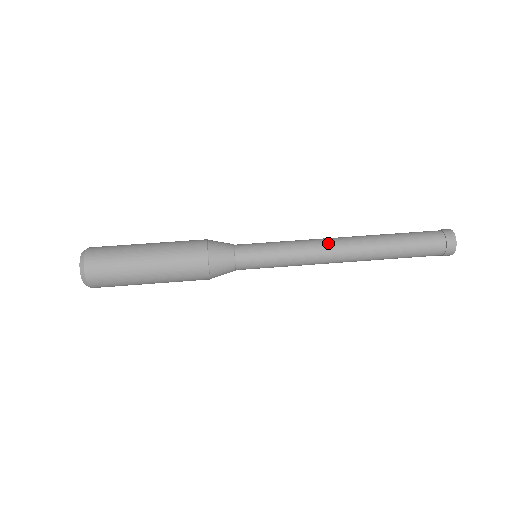
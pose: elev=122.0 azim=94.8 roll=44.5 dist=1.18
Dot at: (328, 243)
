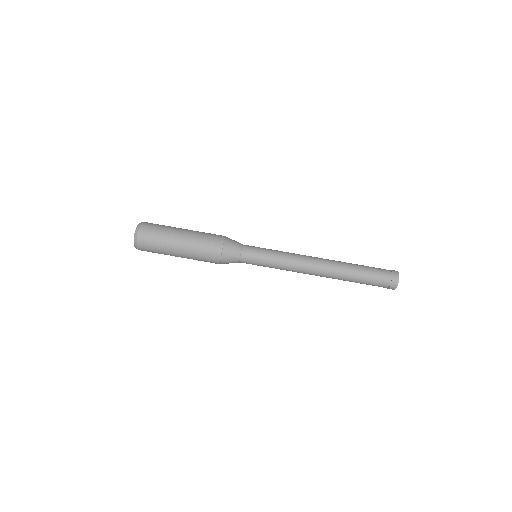
Dot at: (308, 257)
